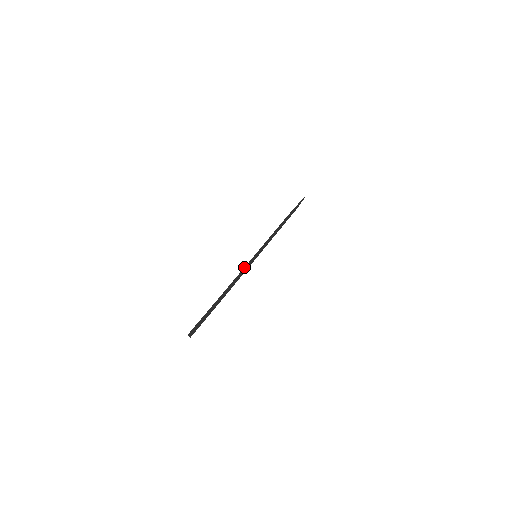
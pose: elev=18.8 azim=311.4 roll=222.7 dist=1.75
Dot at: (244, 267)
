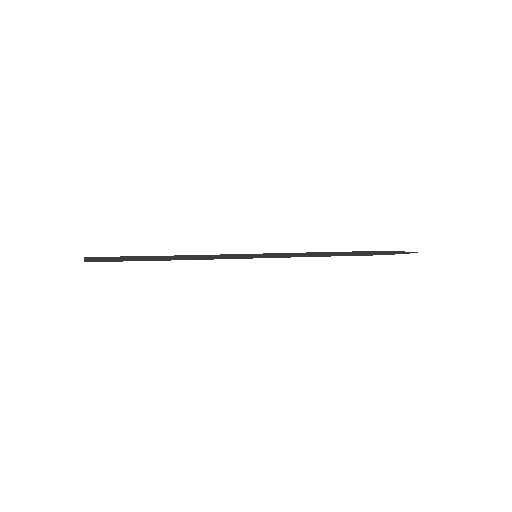
Dot at: (225, 254)
